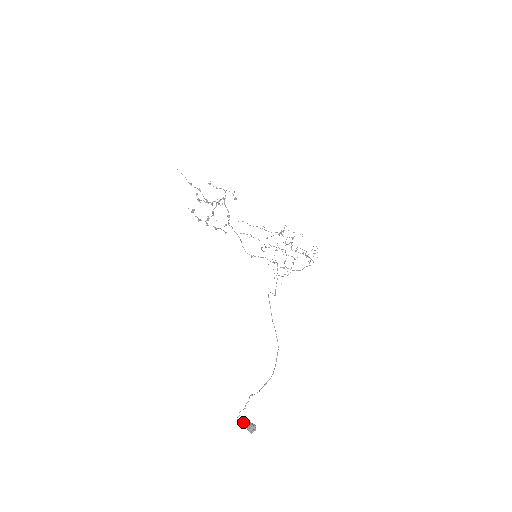
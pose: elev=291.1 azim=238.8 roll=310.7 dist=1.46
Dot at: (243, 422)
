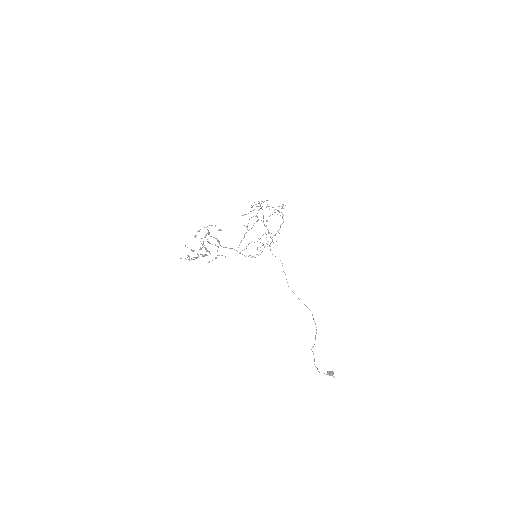
Dot at: (326, 374)
